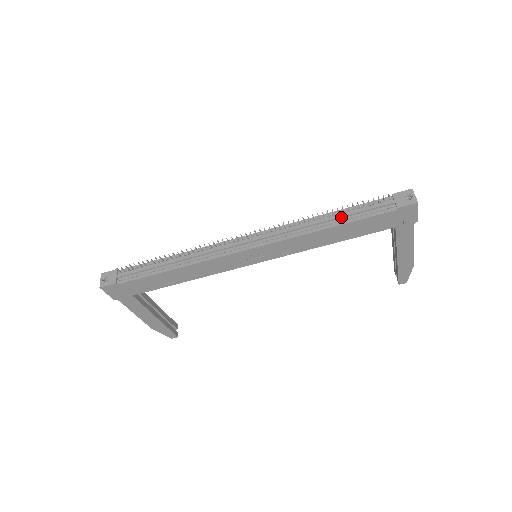
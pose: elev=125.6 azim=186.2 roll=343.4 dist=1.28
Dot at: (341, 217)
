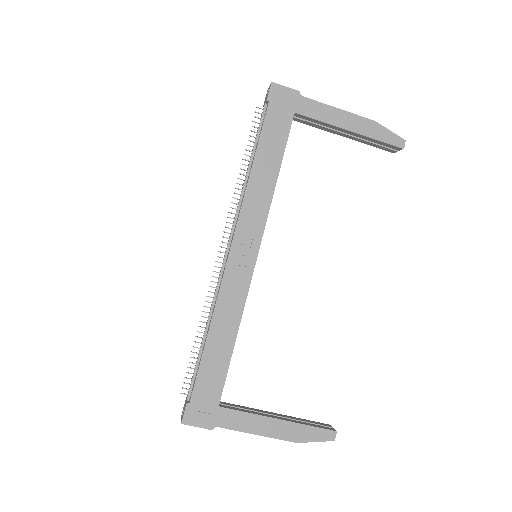
Dot at: (252, 154)
